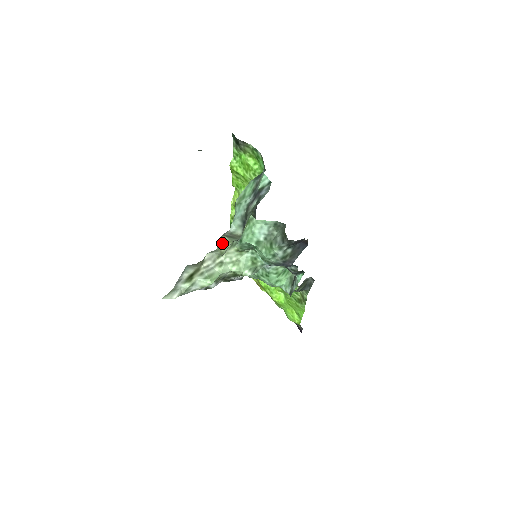
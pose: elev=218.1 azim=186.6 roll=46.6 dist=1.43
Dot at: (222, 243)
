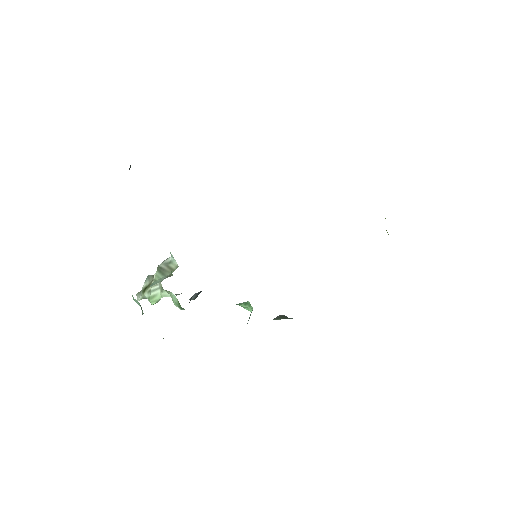
Dot at: occluded
